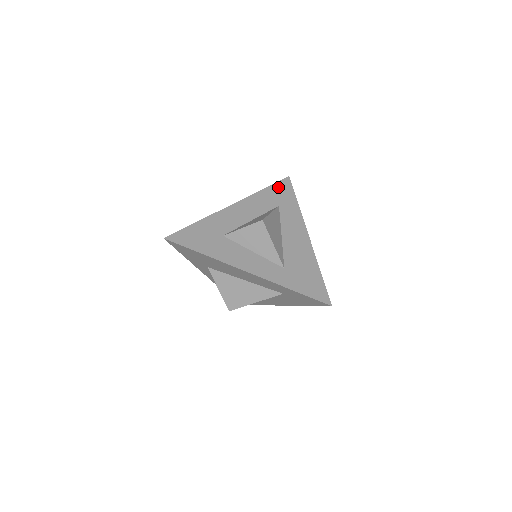
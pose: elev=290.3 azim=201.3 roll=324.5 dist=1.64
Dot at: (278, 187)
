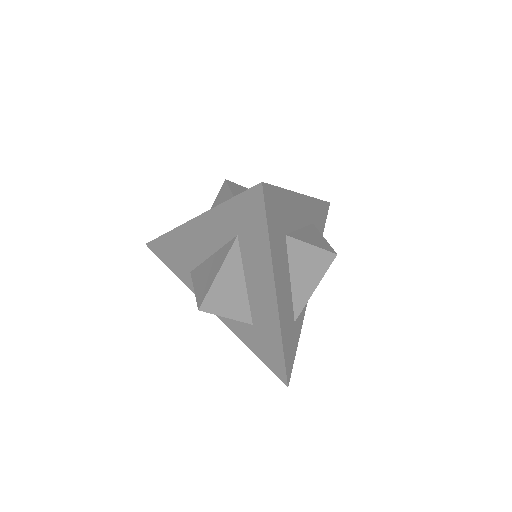
Dot at: occluded
